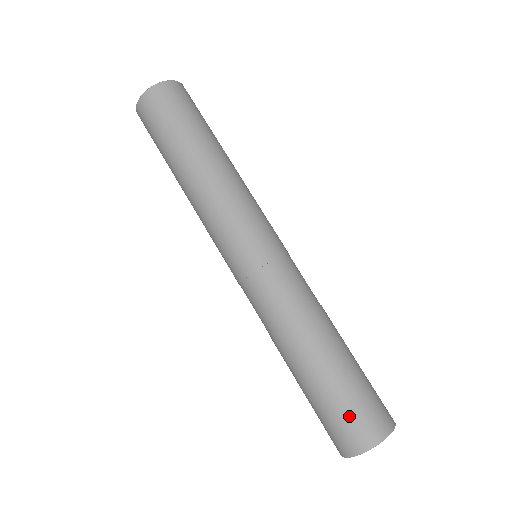
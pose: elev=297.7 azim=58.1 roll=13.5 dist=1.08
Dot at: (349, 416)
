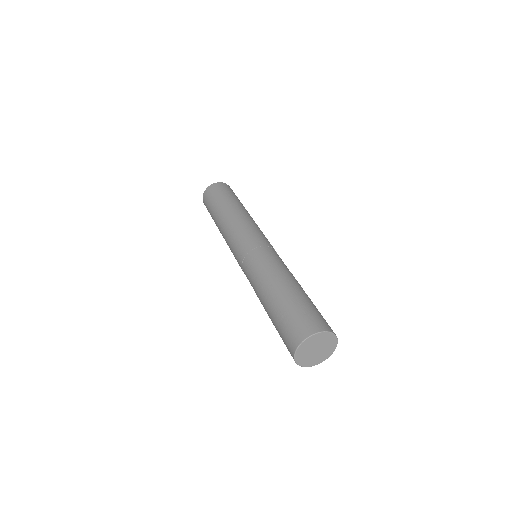
Dot at: (290, 323)
